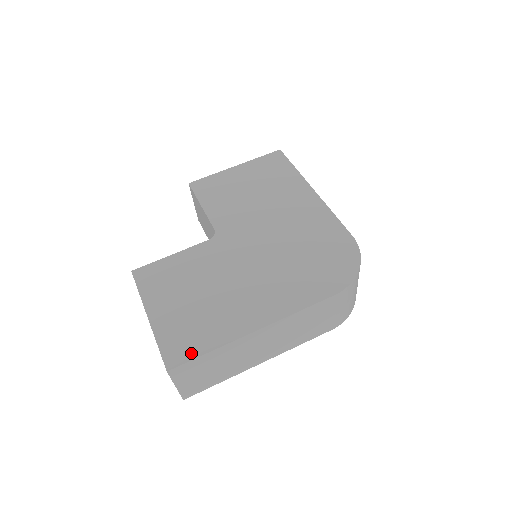
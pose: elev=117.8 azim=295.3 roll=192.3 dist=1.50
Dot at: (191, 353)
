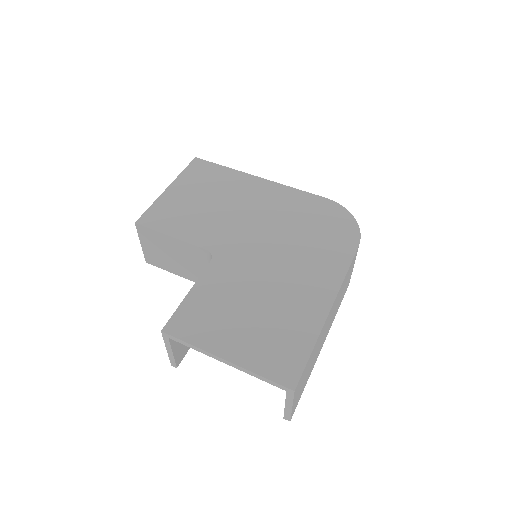
Dot at: (299, 361)
